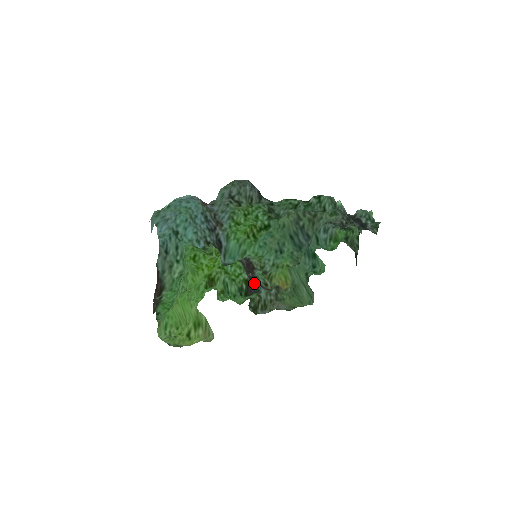
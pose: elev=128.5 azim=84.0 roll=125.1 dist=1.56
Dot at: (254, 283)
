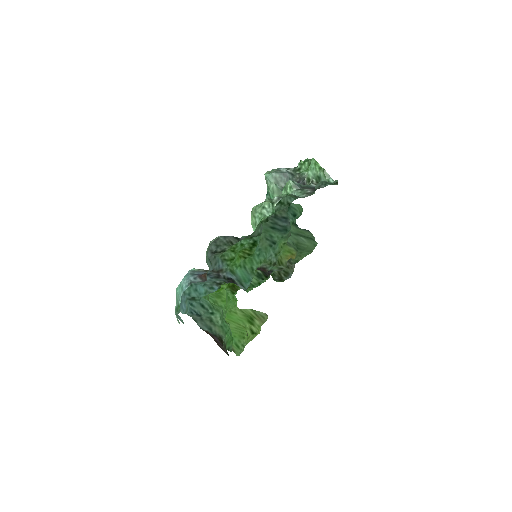
Dot at: occluded
